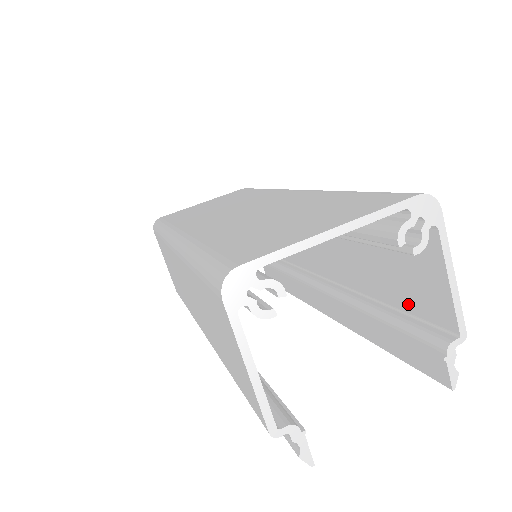
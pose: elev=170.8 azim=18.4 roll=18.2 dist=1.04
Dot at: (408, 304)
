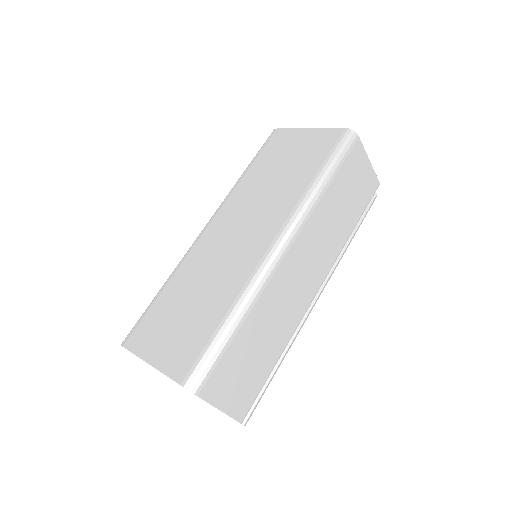
Dot at: occluded
